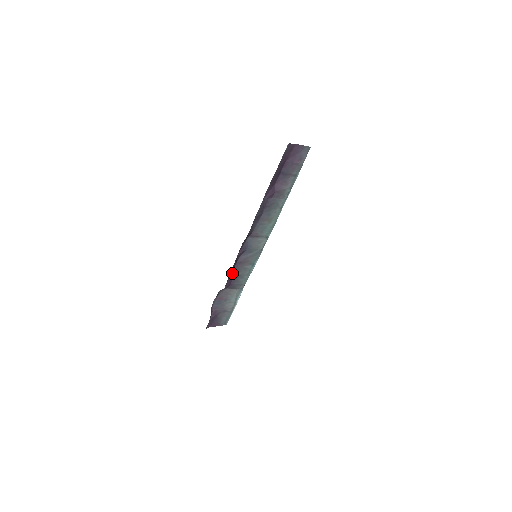
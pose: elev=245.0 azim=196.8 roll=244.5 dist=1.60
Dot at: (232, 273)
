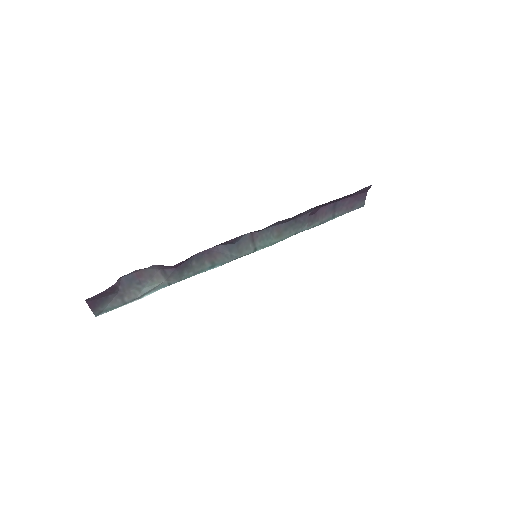
Dot at: (192, 256)
